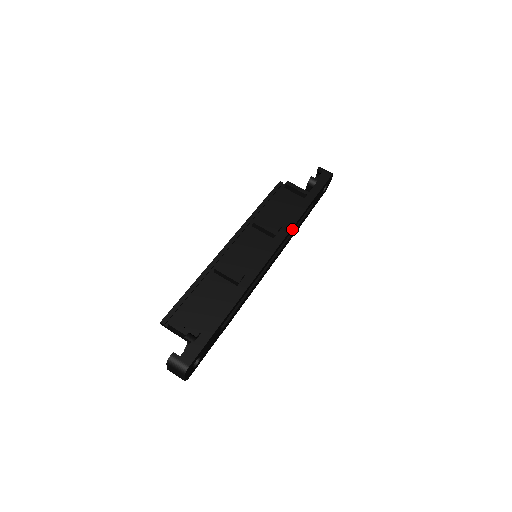
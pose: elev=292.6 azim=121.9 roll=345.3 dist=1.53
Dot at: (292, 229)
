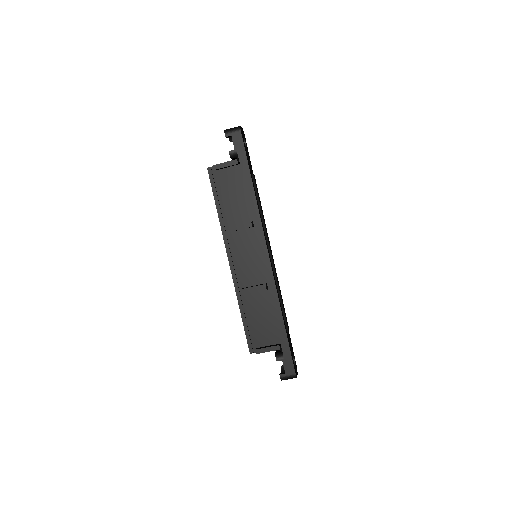
Dot at: (260, 217)
